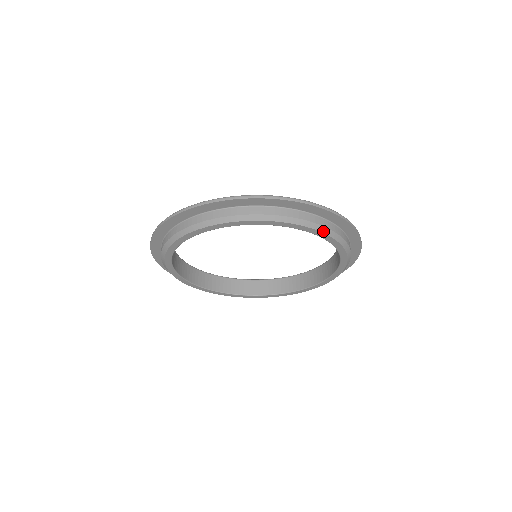
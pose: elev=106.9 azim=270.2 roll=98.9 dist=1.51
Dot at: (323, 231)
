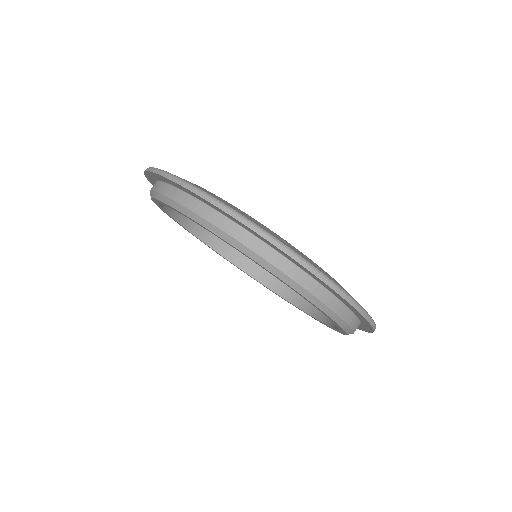
Dot at: (328, 313)
